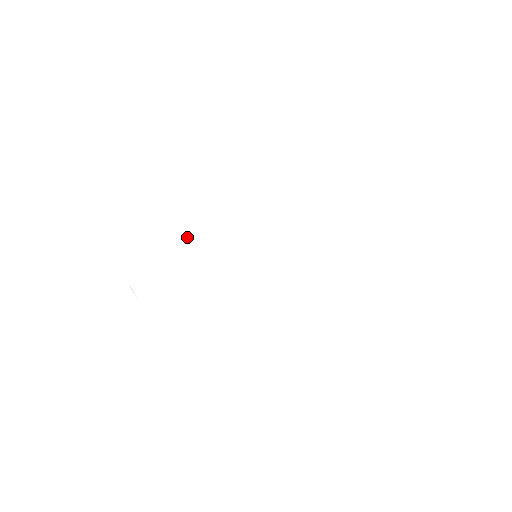
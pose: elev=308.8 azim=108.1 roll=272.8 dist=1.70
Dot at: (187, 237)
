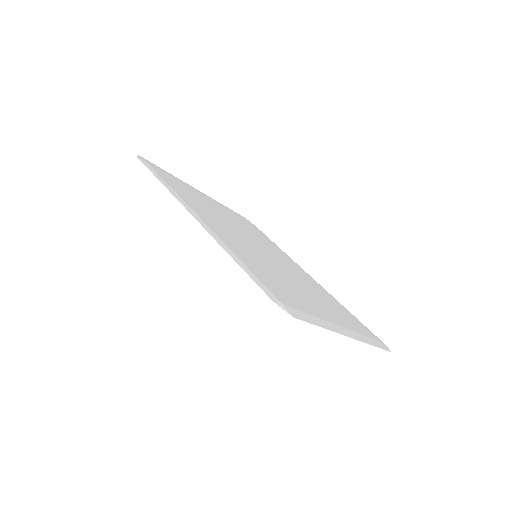
Dot at: (213, 204)
